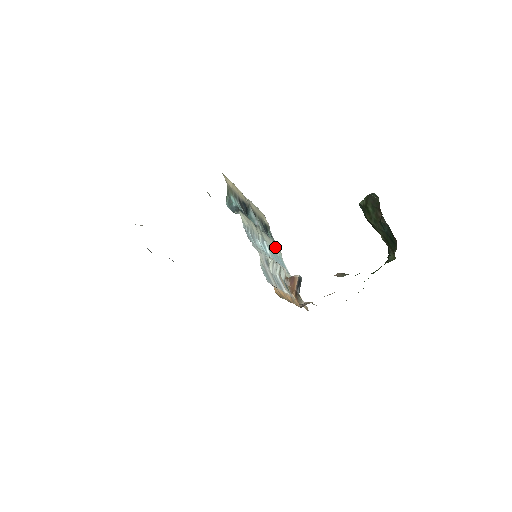
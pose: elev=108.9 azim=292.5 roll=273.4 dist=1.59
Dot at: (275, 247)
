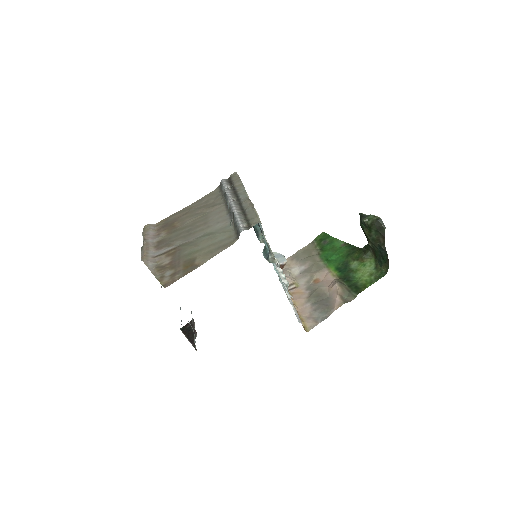
Dot at: occluded
